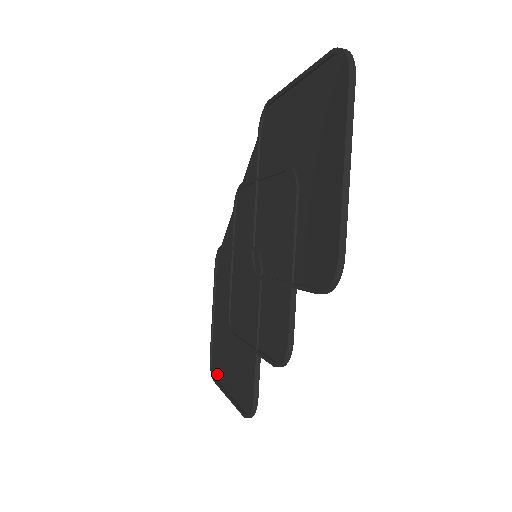
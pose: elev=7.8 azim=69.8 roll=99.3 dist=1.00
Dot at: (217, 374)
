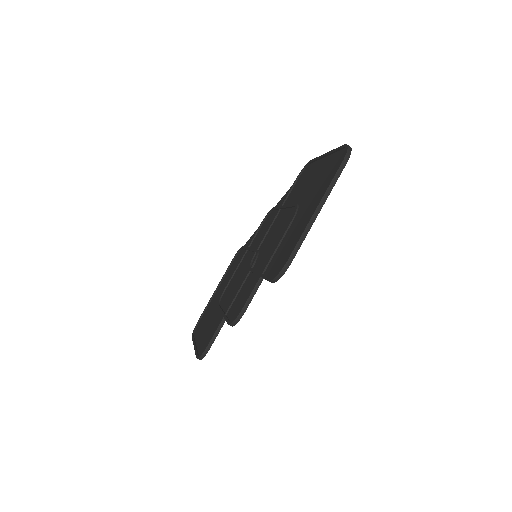
Dot at: (196, 332)
